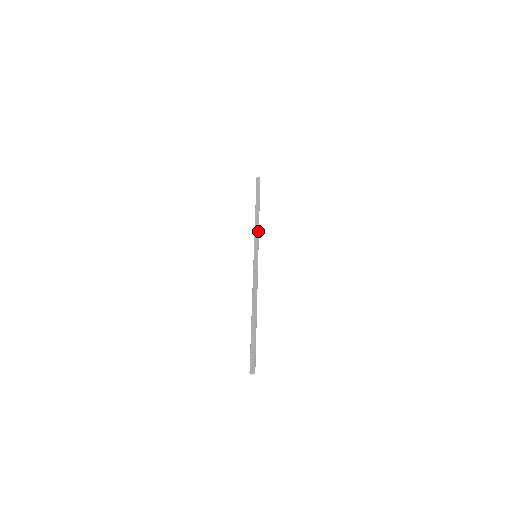
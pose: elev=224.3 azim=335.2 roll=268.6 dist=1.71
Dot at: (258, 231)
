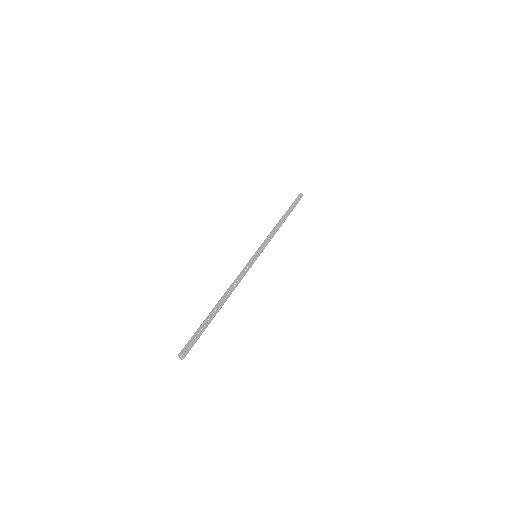
Dot at: occluded
